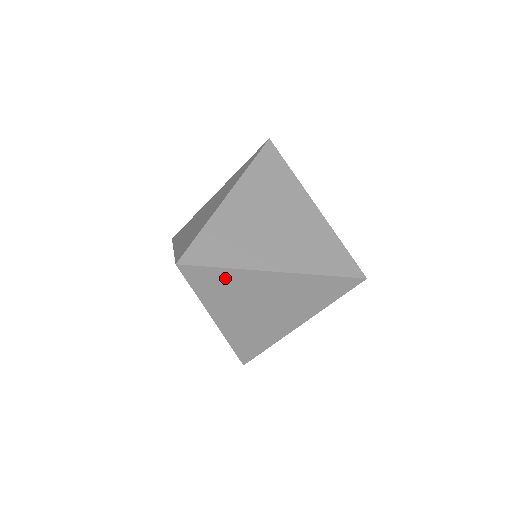
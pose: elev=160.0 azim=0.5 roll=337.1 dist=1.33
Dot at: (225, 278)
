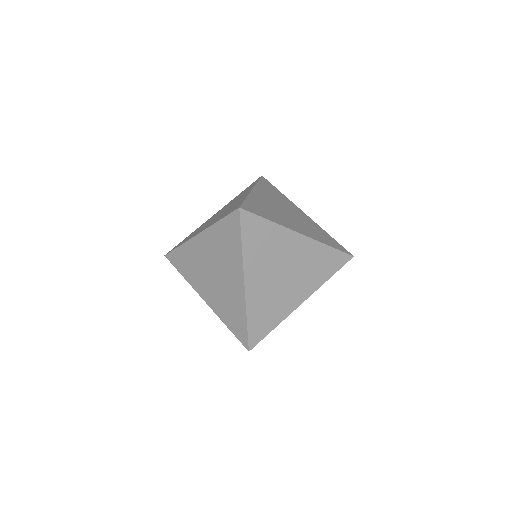
Dot at: (267, 232)
